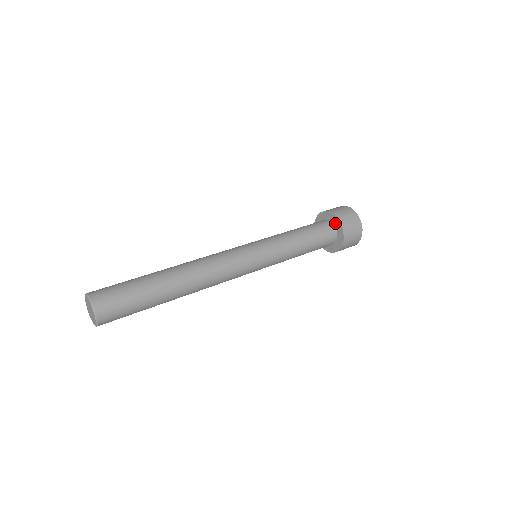
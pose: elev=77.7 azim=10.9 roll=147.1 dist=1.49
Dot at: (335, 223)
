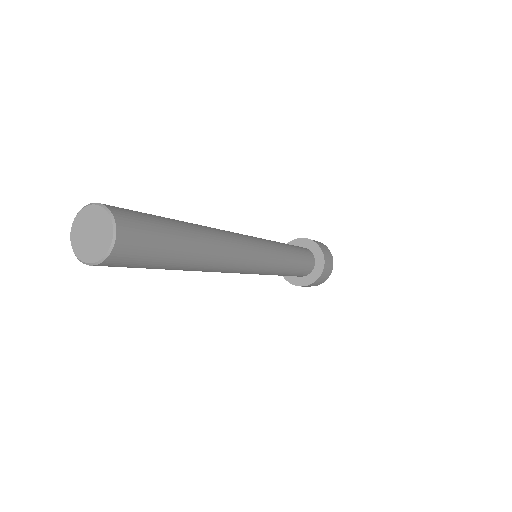
Dot at: (311, 248)
